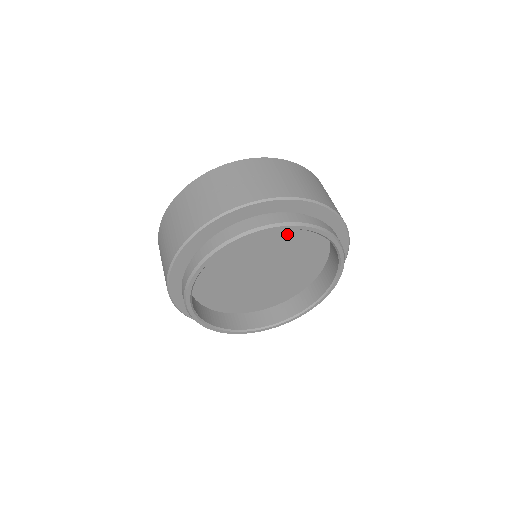
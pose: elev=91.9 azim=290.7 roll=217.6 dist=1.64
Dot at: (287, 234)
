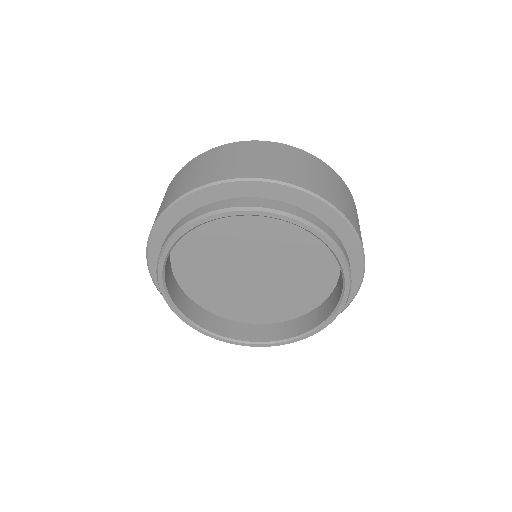
Dot at: (309, 256)
